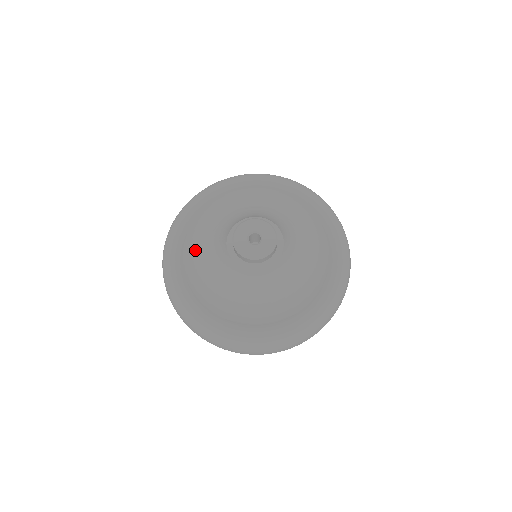
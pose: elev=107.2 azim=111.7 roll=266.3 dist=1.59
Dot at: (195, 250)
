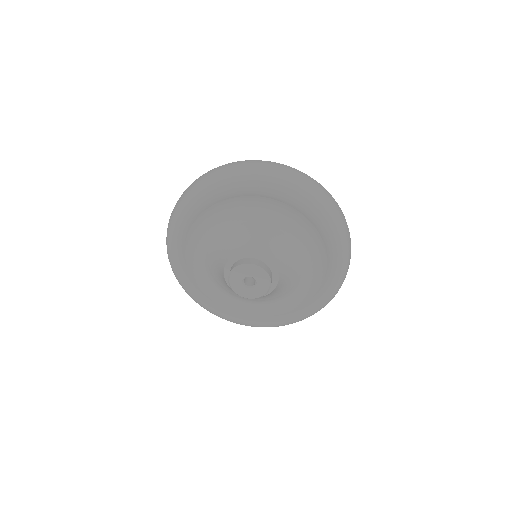
Dot at: (211, 221)
